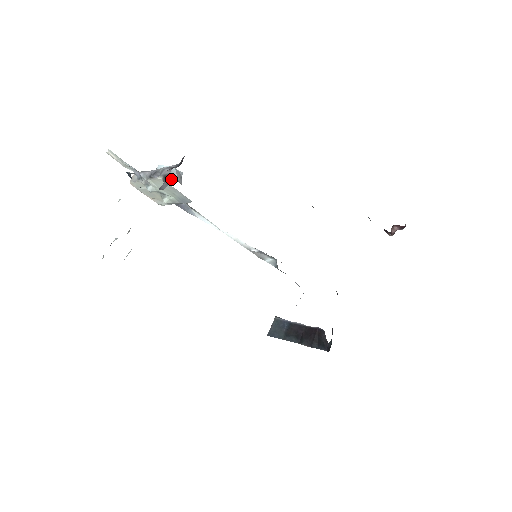
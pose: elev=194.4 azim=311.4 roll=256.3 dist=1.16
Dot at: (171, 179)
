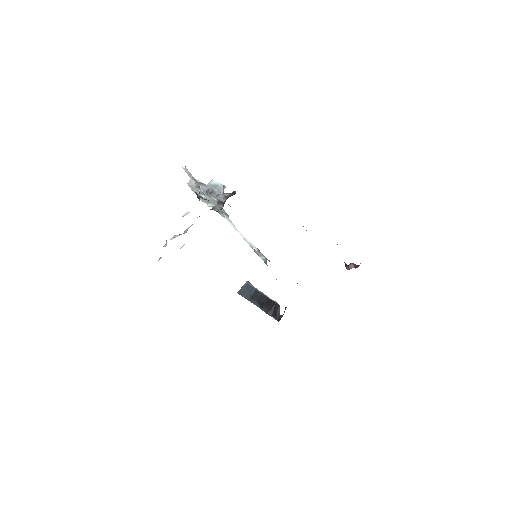
Dot at: occluded
